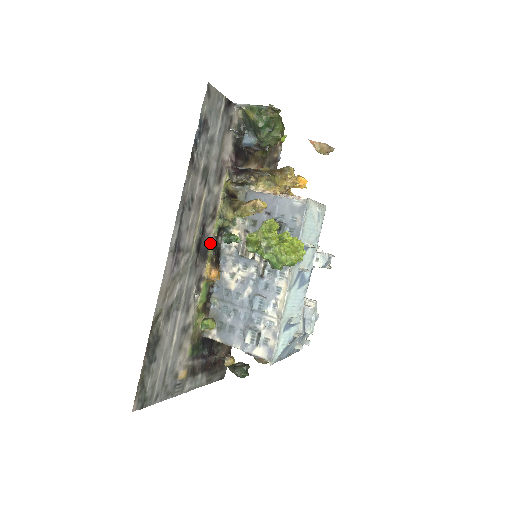
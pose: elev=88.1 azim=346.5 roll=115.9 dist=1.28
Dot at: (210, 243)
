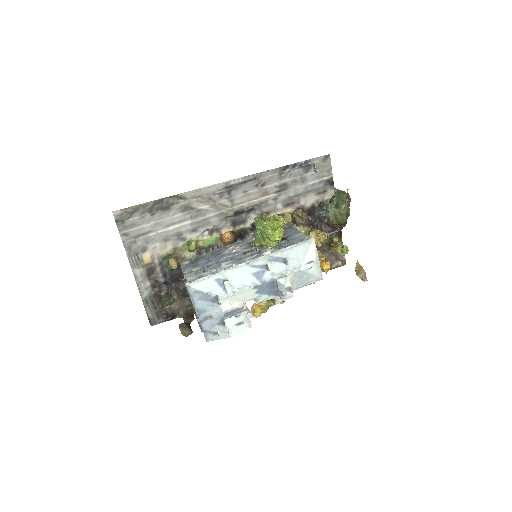
Dot at: (245, 224)
